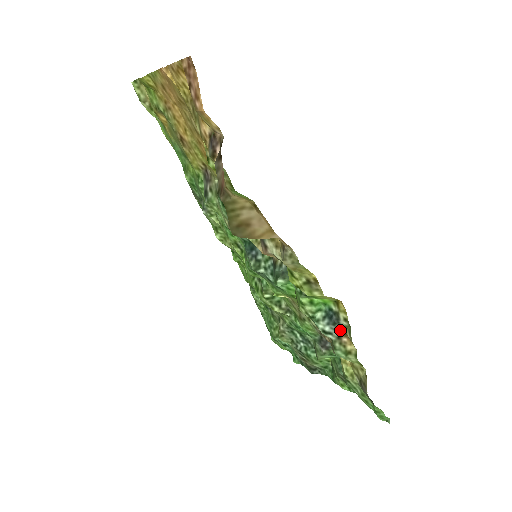
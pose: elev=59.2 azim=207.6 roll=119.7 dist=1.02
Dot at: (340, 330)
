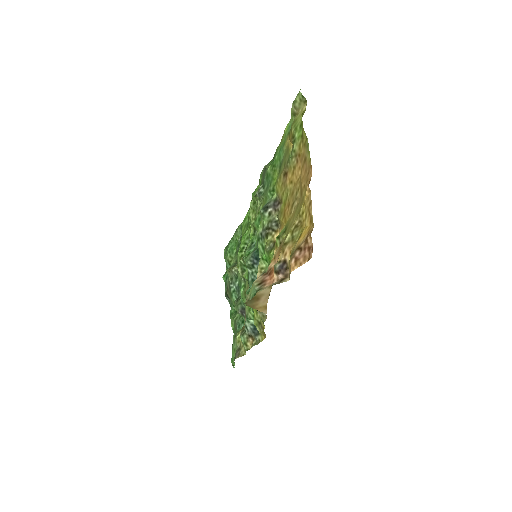
Dot at: (253, 336)
